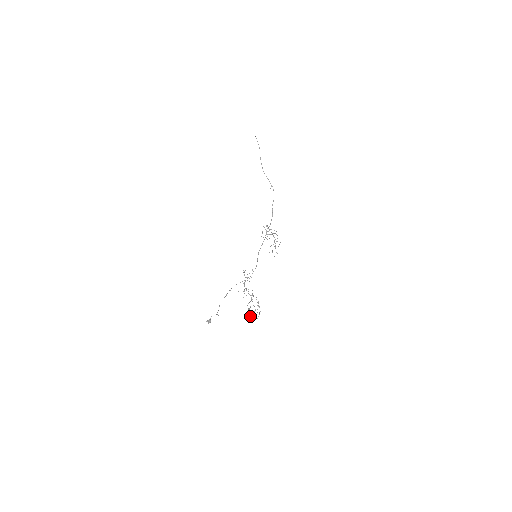
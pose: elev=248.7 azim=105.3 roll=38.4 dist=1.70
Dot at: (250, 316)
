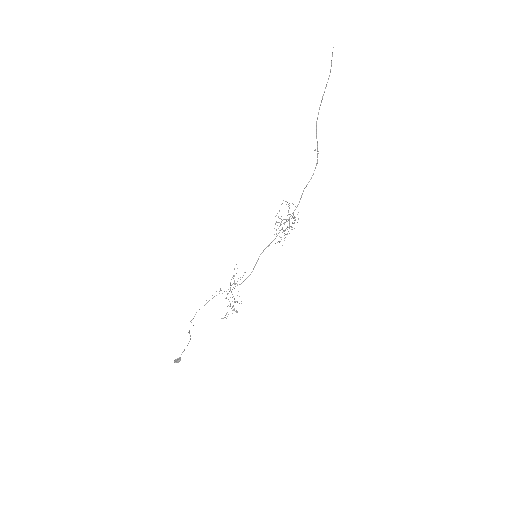
Dot at: (226, 318)
